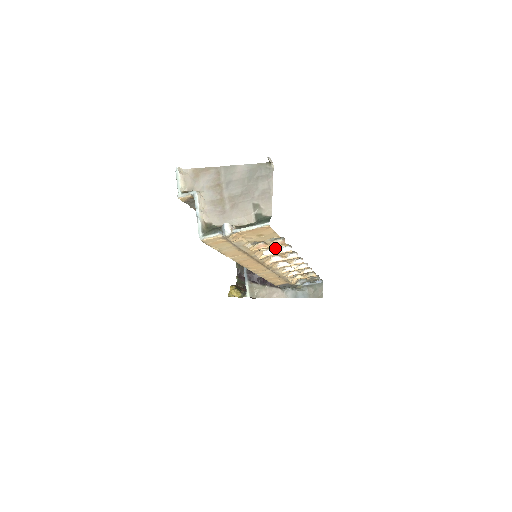
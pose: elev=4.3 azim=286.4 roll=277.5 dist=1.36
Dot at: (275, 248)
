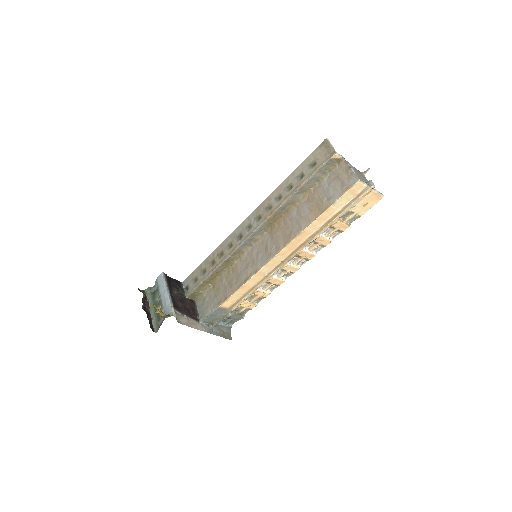
Dot at: (335, 230)
